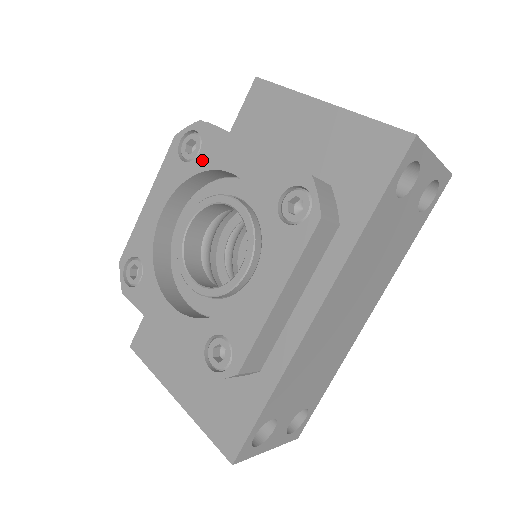
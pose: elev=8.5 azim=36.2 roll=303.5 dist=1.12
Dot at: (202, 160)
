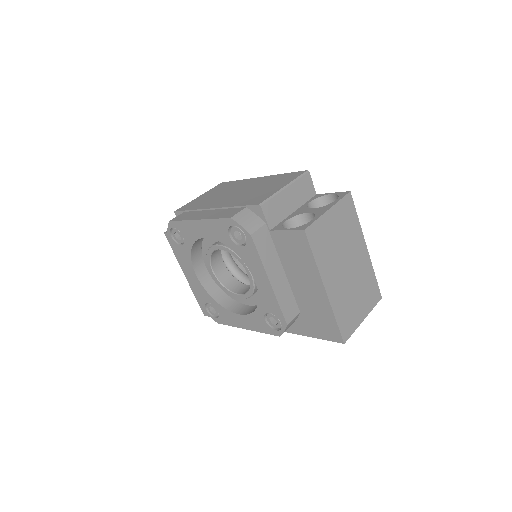
Dot at: (241, 252)
